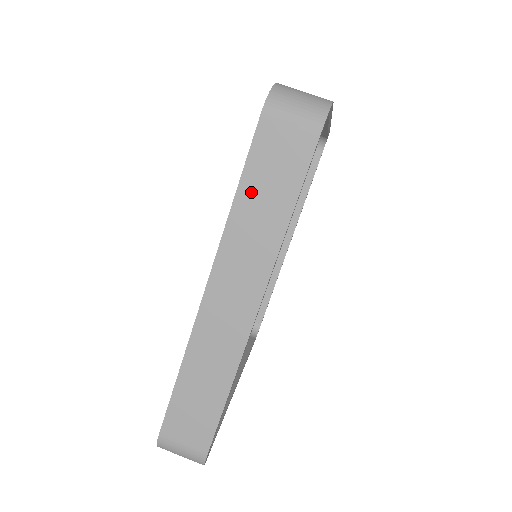
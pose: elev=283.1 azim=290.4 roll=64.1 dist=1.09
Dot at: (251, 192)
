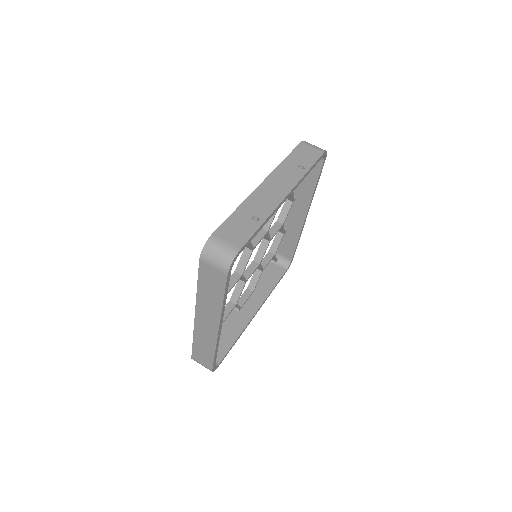
Dot at: (203, 287)
